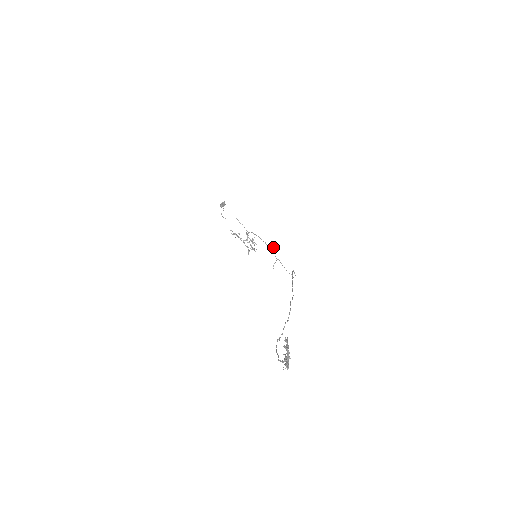
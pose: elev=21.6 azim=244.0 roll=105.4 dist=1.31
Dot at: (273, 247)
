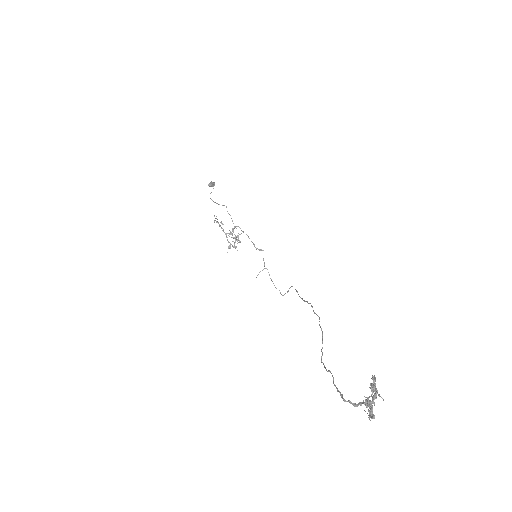
Dot at: occluded
